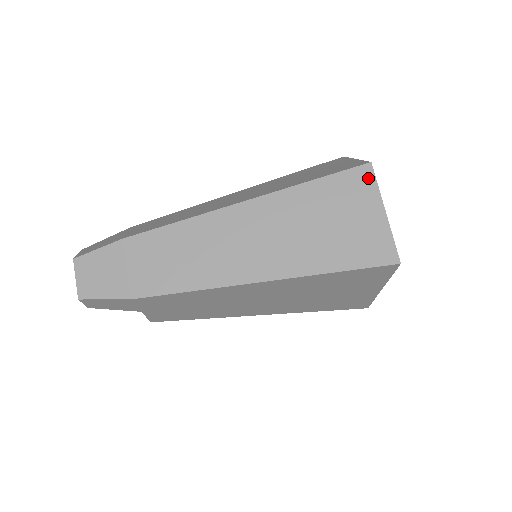
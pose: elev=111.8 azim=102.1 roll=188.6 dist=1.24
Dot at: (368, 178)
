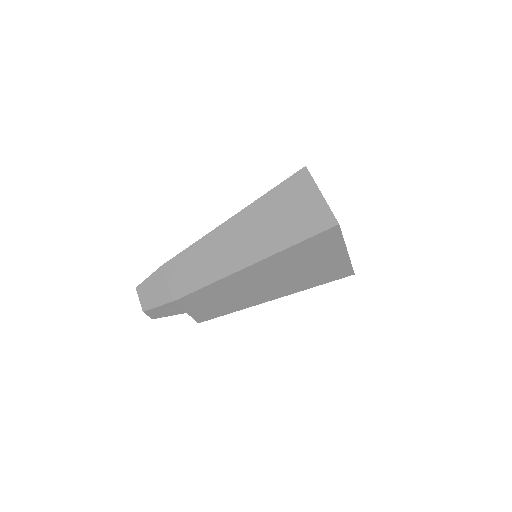
Dot at: (306, 177)
